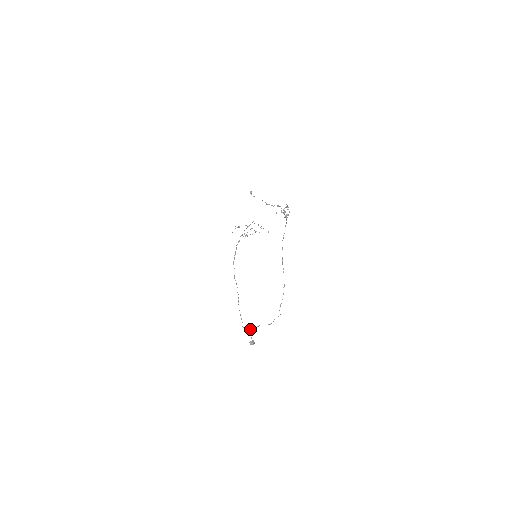
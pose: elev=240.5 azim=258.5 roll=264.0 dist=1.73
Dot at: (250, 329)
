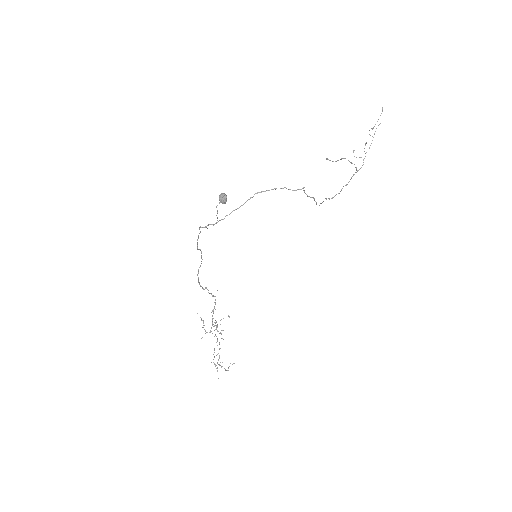
Dot at: occluded
